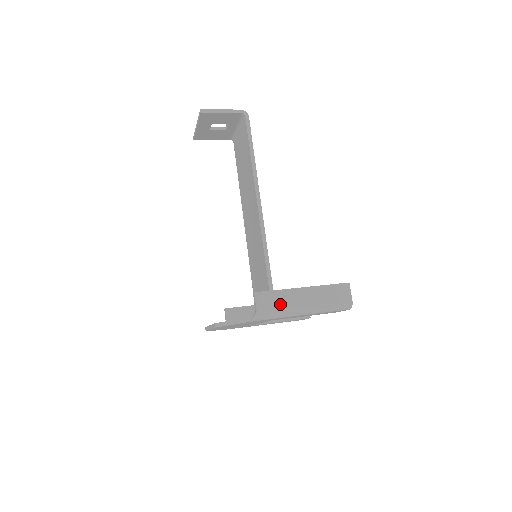
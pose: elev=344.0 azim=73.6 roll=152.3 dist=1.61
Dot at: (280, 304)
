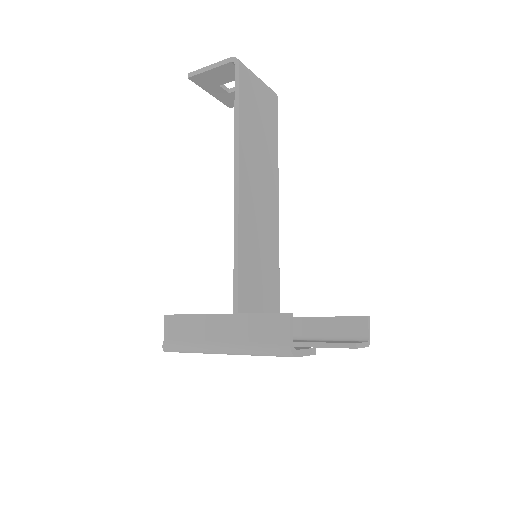
Dot at: (190, 334)
